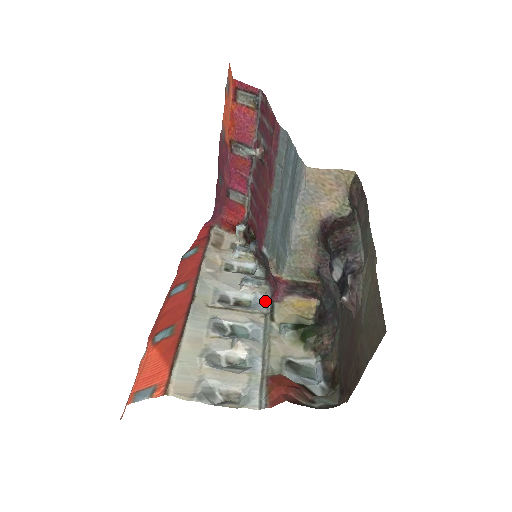
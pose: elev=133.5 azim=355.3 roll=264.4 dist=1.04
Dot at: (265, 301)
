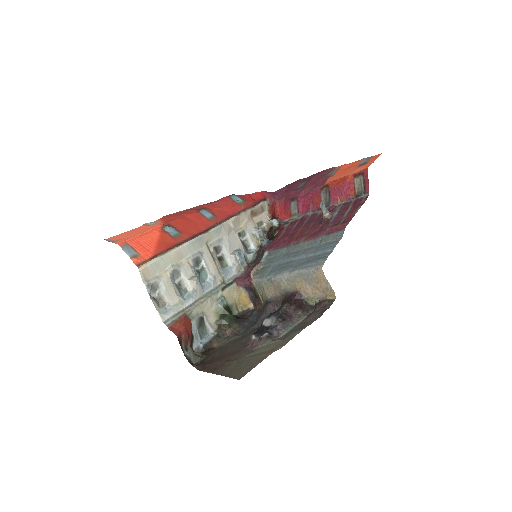
Dot at: (233, 275)
